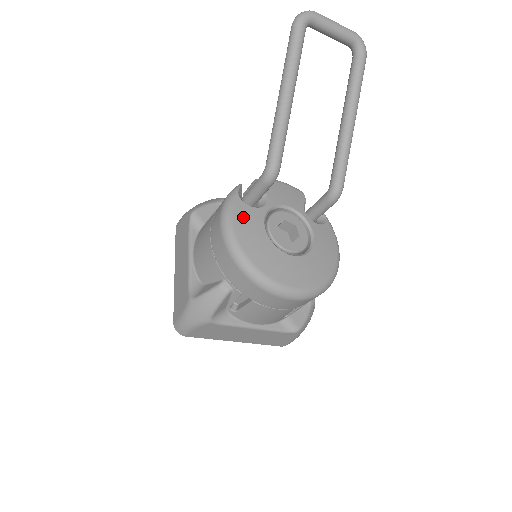
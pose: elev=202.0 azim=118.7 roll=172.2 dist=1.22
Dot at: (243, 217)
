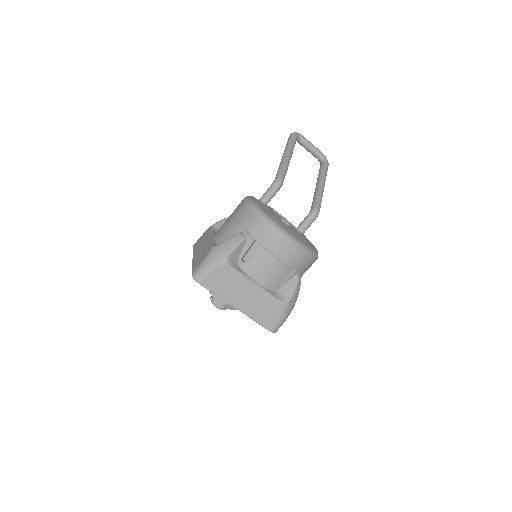
Dot at: (258, 201)
